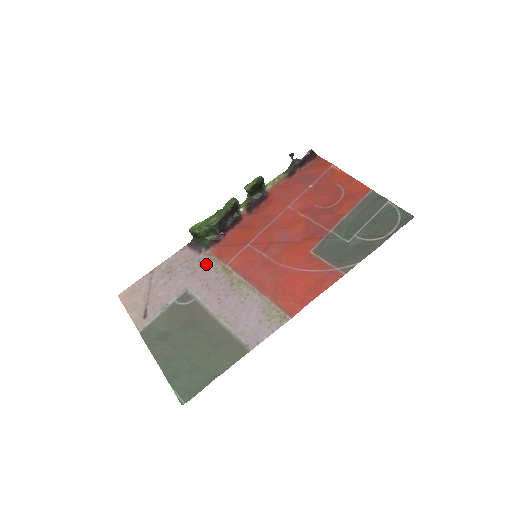
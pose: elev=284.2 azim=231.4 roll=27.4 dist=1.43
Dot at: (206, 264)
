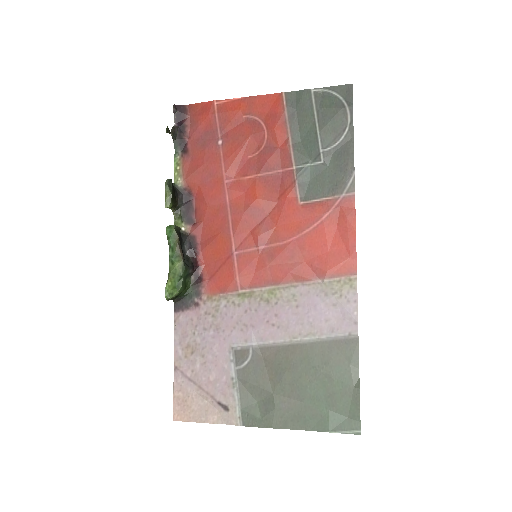
Dot at: (218, 309)
